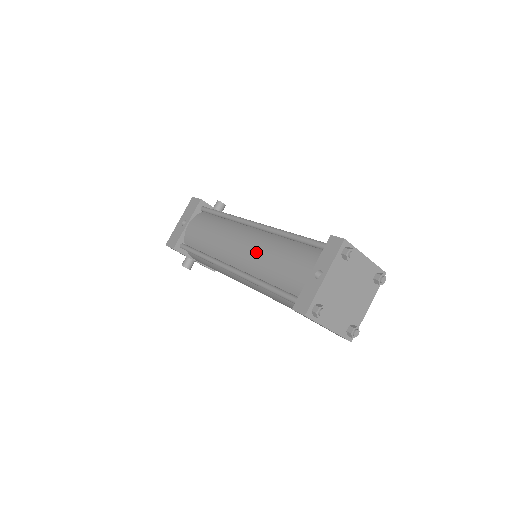
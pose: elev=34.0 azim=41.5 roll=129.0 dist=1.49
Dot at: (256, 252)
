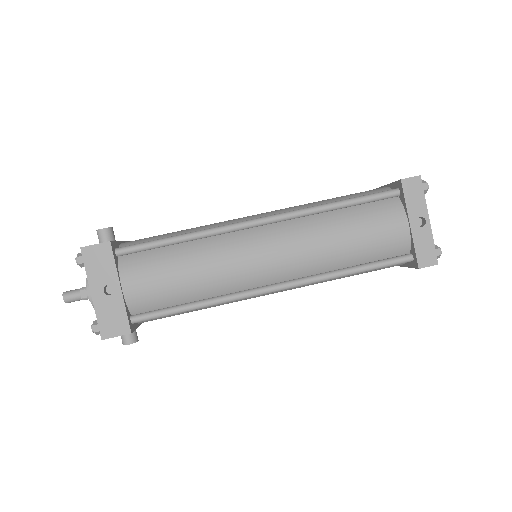
Dot at: (310, 248)
